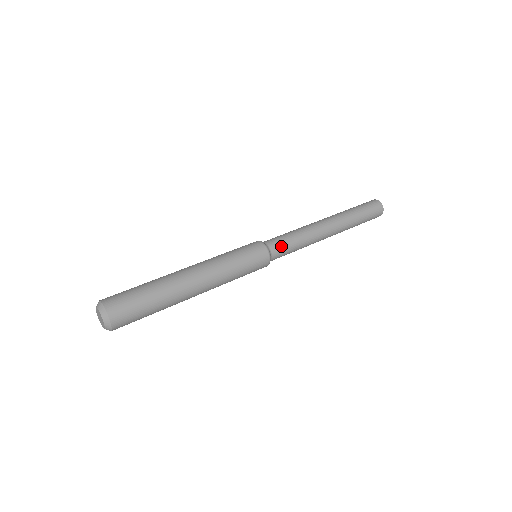
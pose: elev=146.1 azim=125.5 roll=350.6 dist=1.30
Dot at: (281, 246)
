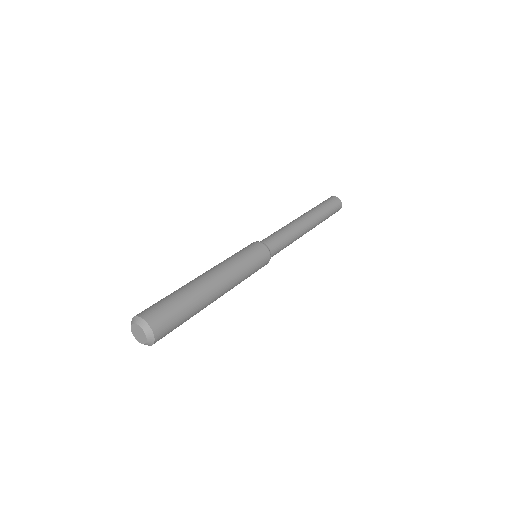
Dot at: (278, 248)
